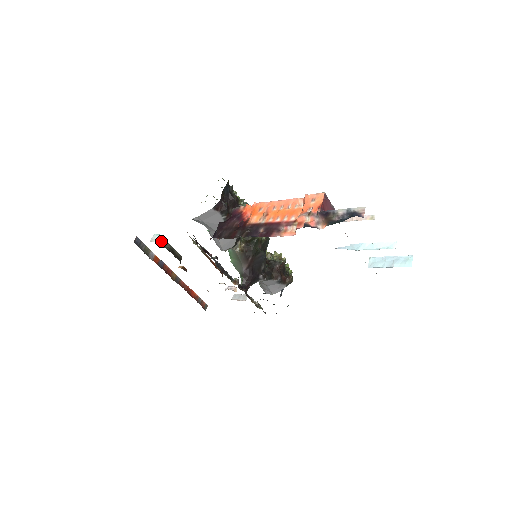
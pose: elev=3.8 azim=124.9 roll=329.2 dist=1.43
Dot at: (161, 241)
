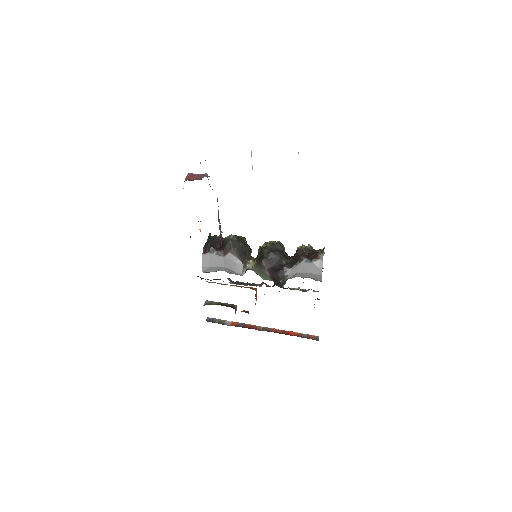
Dot at: (208, 303)
